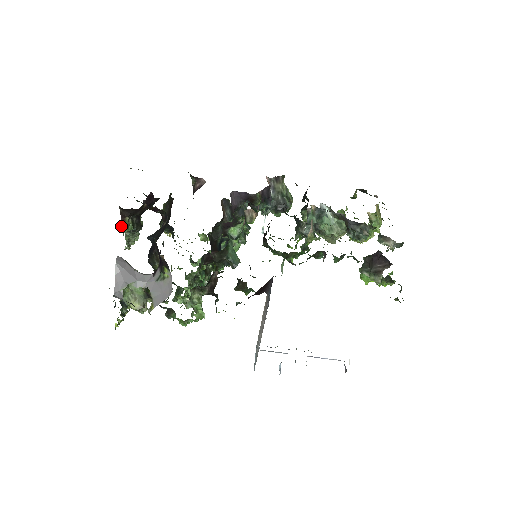
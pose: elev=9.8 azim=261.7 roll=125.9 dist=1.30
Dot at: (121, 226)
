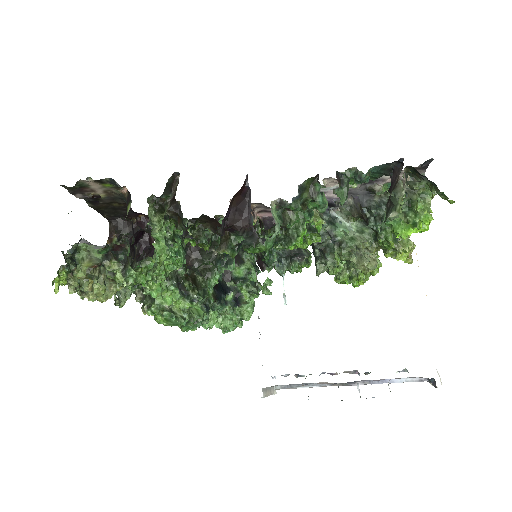
Dot at: occluded
